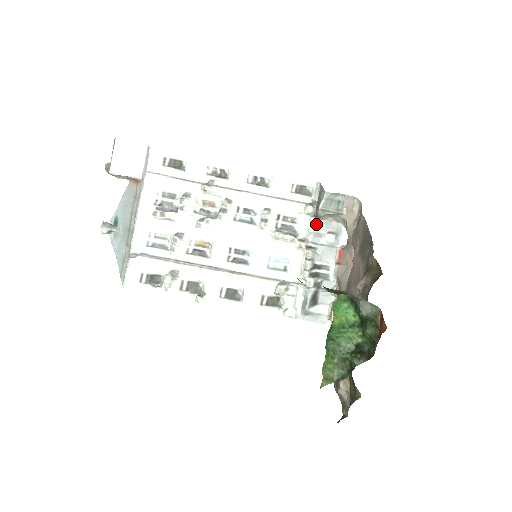
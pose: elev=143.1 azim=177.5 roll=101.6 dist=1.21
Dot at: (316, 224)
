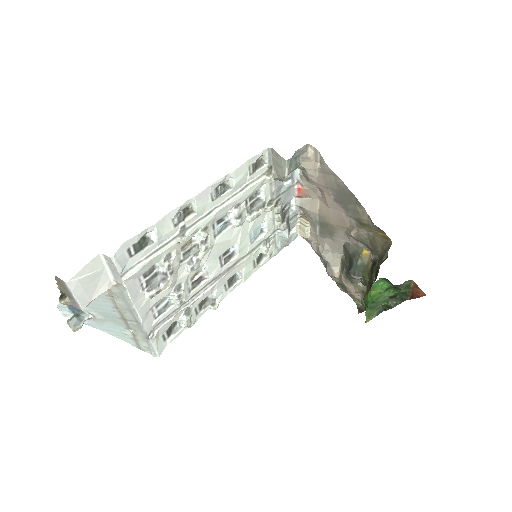
Dot at: (276, 182)
